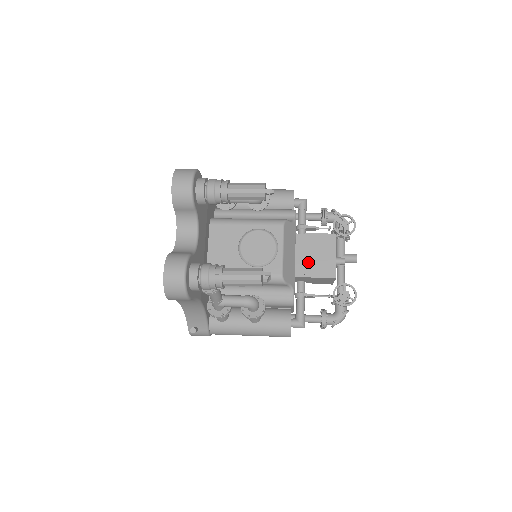
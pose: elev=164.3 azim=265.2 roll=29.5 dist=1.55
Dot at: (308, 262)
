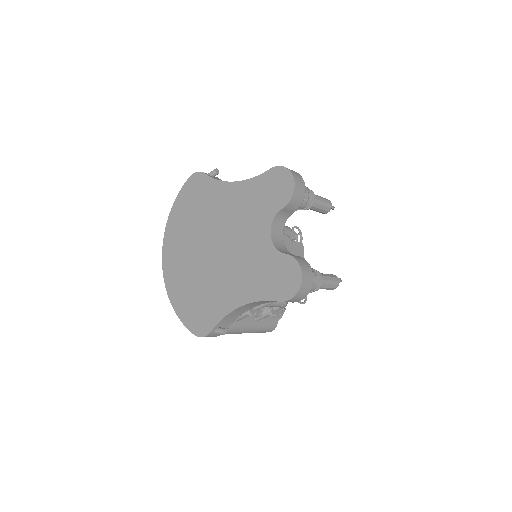
Dot at: occluded
